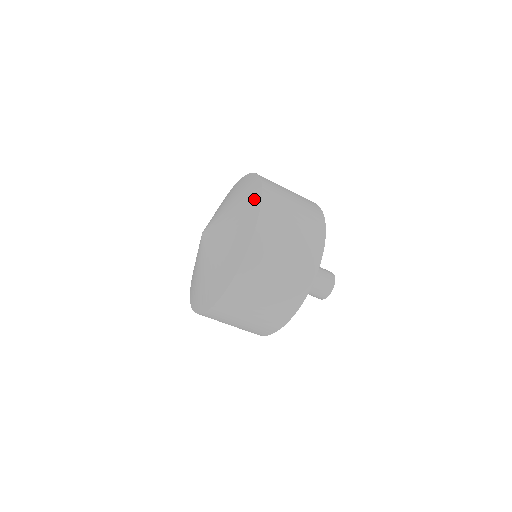
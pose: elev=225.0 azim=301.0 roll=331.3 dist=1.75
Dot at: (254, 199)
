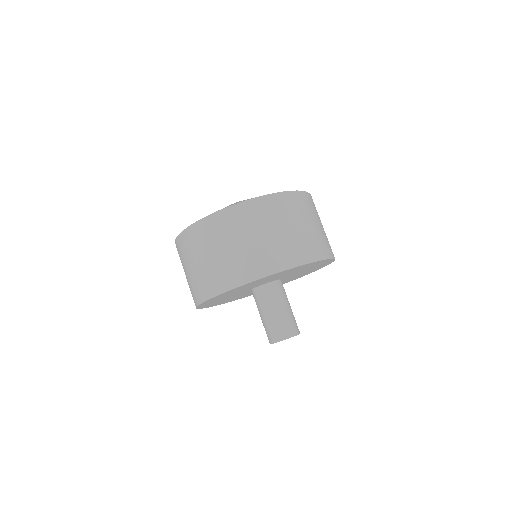
Dot at: occluded
